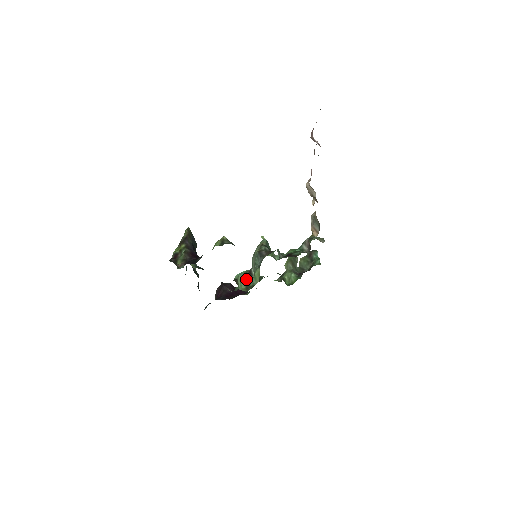
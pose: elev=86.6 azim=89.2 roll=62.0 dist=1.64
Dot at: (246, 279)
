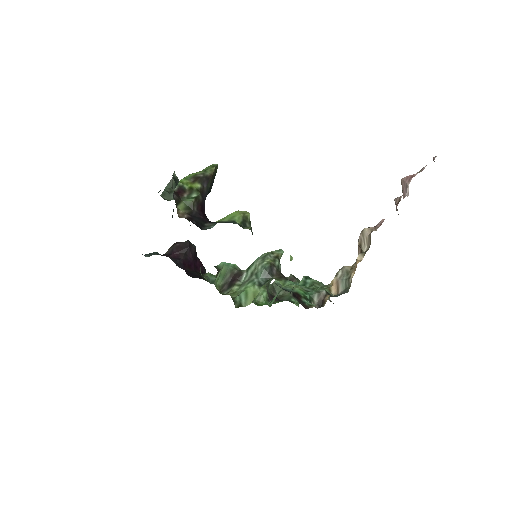
Dot at: (229, 276)
